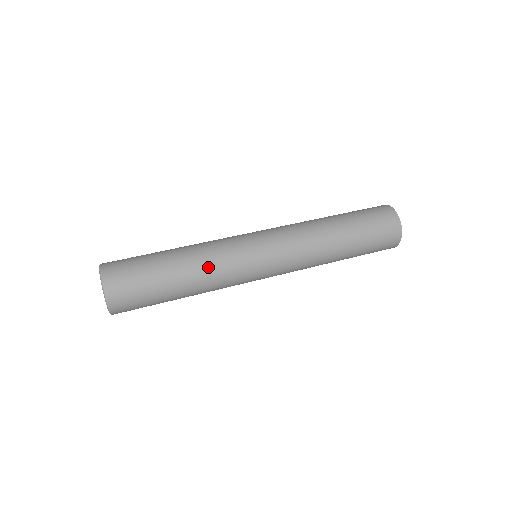
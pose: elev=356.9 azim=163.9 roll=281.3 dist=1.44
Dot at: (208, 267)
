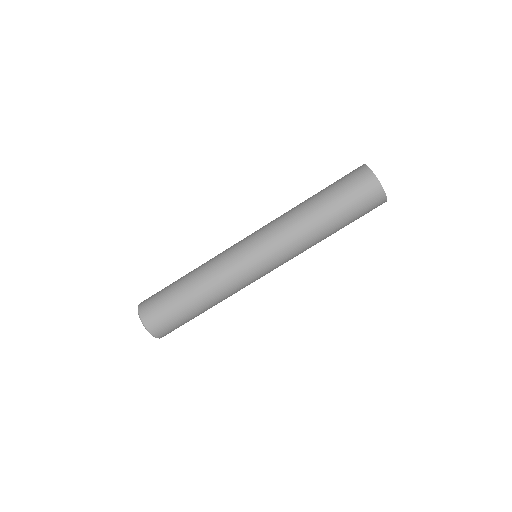
Dot at: (205, 264)
